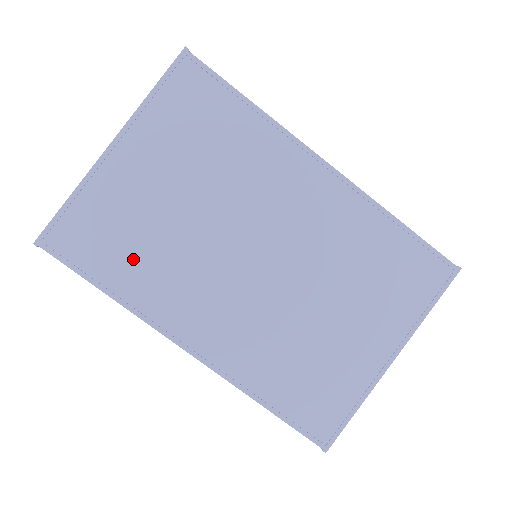
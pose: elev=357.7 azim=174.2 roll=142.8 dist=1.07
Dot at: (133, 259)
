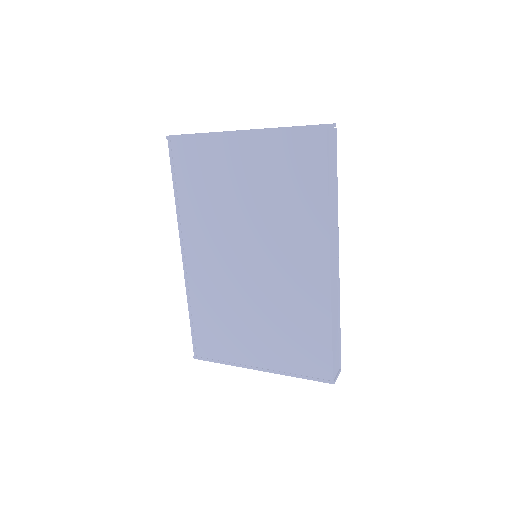
Dot at: (199, 193)
